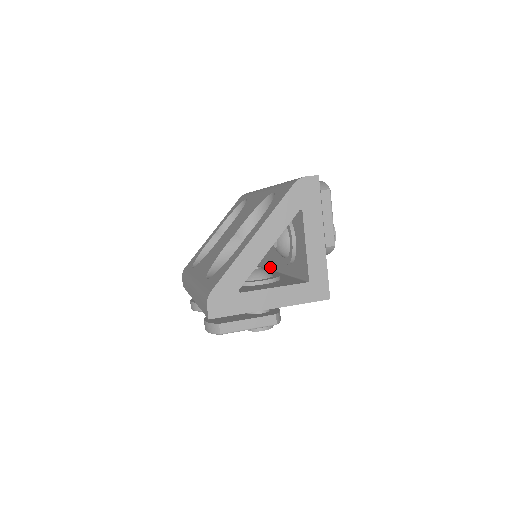
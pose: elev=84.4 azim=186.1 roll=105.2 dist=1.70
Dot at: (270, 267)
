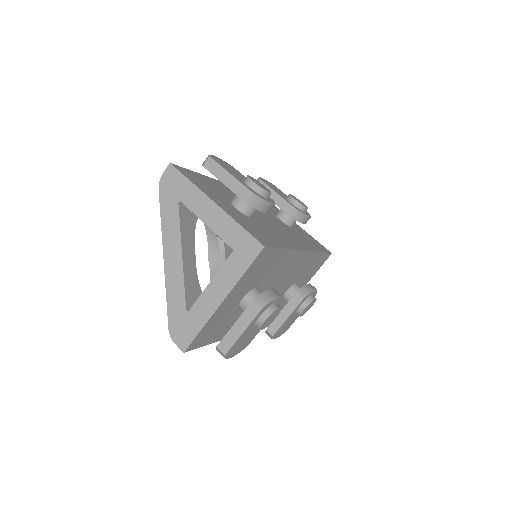
Dot at: occluded
